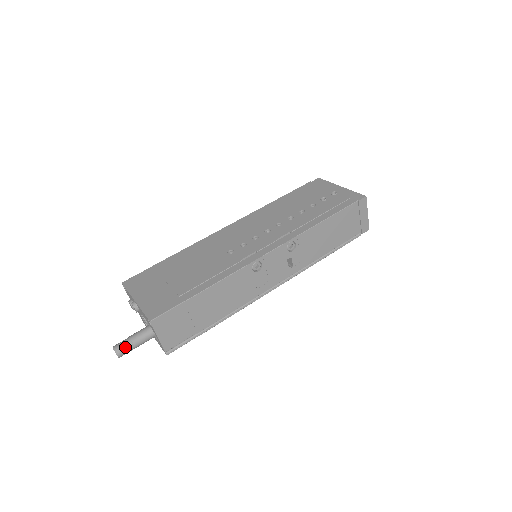
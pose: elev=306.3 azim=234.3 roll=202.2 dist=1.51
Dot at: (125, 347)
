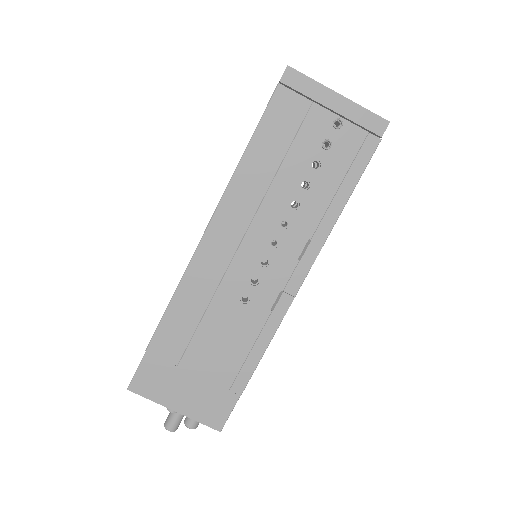
Dot at: (179, 423)
